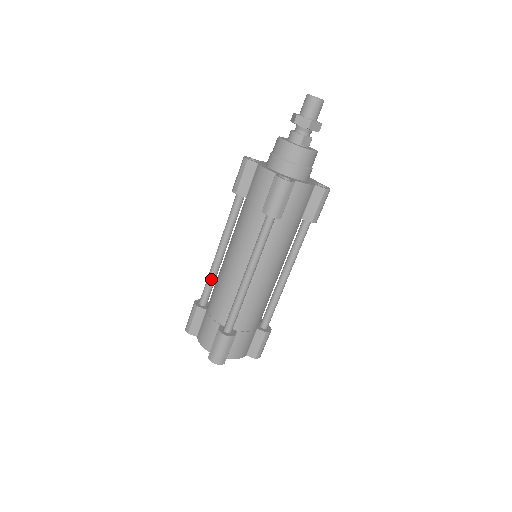
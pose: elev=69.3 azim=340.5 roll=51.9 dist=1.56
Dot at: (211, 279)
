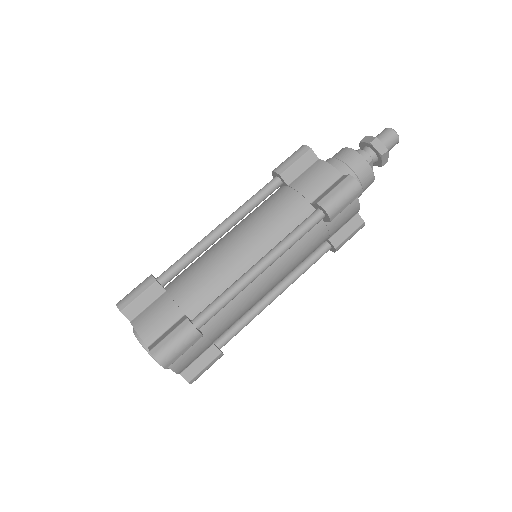
Dot at: (192, 256)
